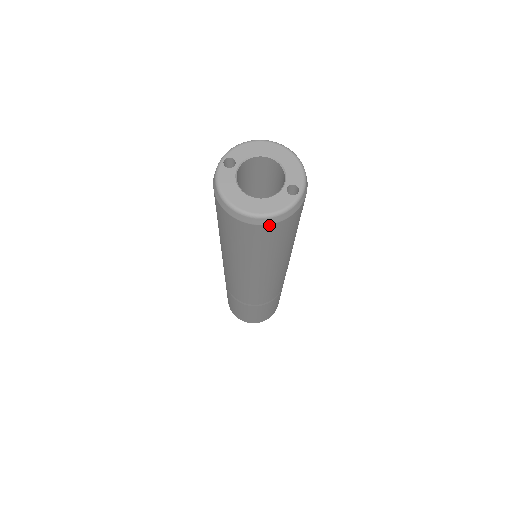
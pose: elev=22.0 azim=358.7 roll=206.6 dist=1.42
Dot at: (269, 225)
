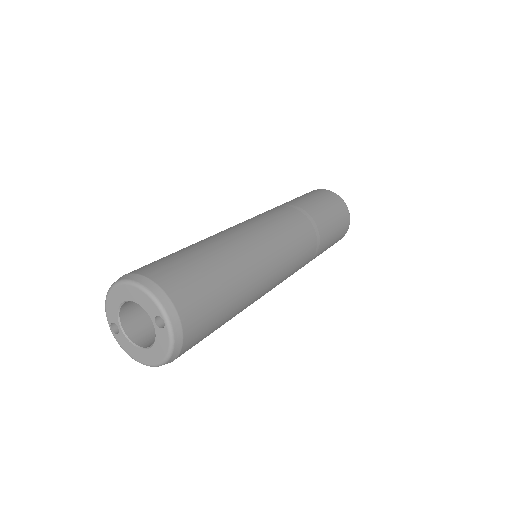
Dot at: (180, 353)
